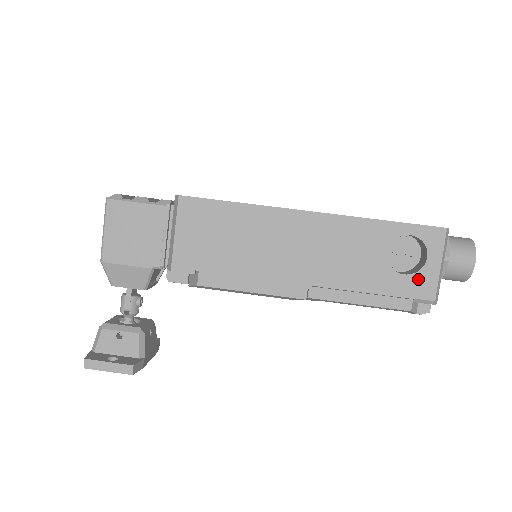
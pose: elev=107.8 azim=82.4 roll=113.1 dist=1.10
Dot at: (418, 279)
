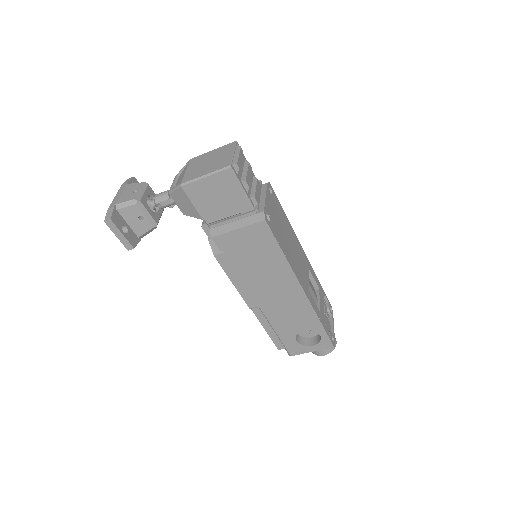
Dot at: (298, 347)
